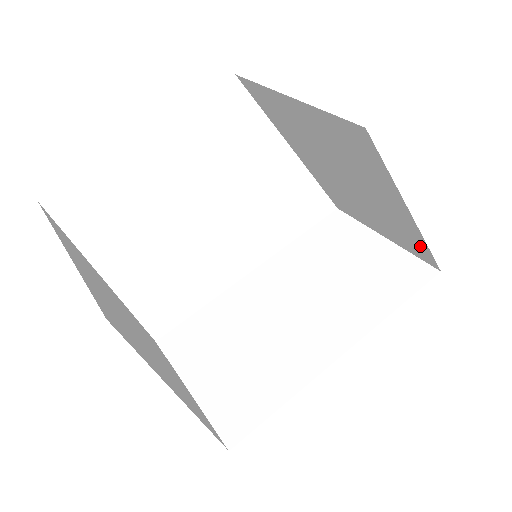
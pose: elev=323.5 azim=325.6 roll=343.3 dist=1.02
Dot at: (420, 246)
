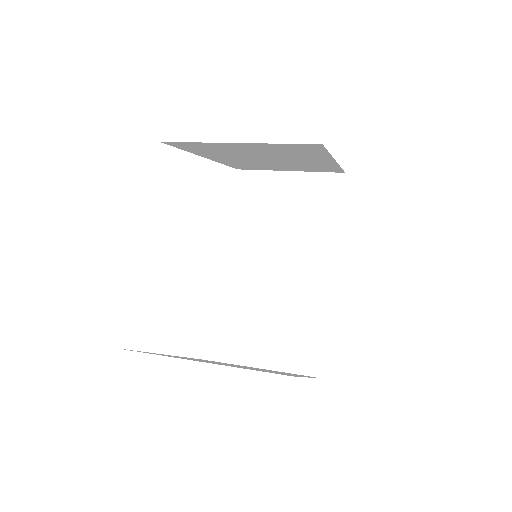
Dot at: occluded
